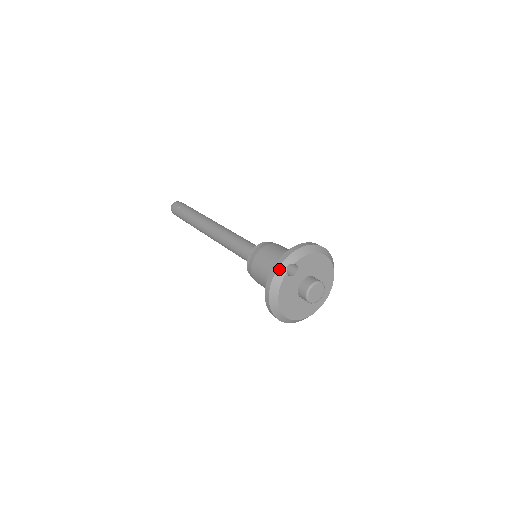
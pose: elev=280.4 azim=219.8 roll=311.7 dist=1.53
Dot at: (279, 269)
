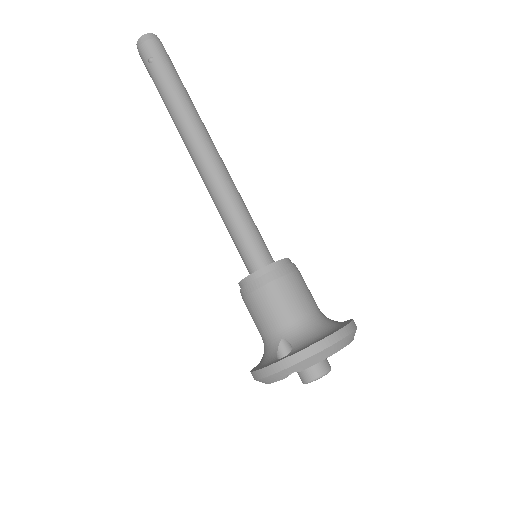
Dot at: (277, 374)
